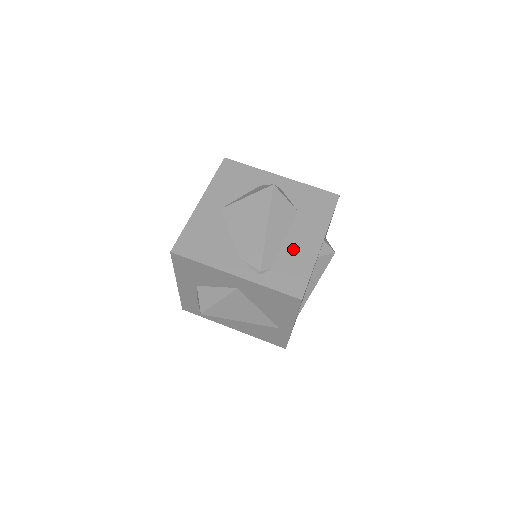
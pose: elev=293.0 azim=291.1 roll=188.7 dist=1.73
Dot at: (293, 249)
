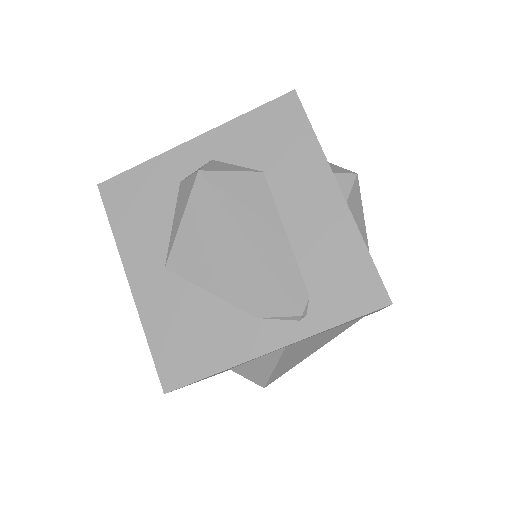
Dot at: (311, 237)
